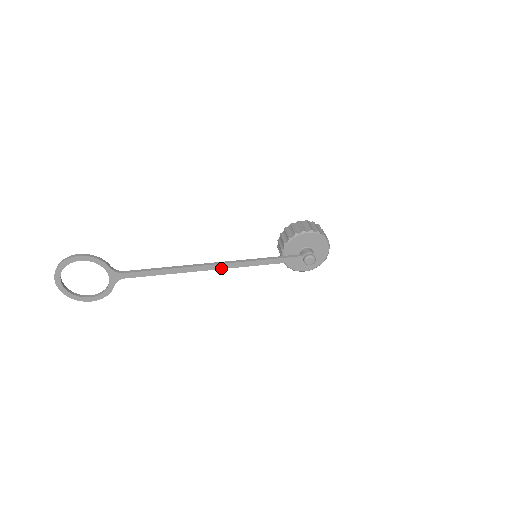
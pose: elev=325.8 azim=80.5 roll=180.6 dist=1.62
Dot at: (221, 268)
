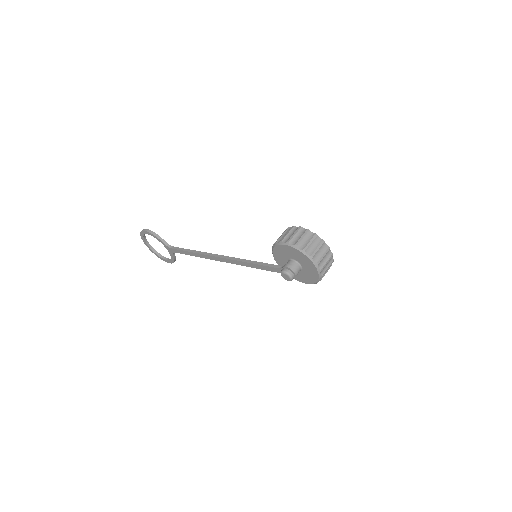
Dot at: (225, 261)
